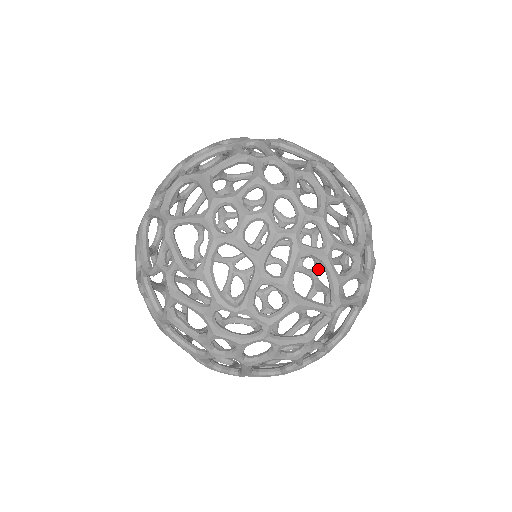
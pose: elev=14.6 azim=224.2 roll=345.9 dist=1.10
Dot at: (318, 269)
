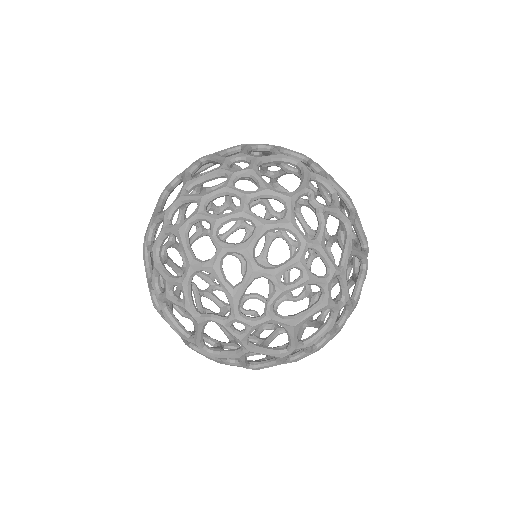
Dot at: occluded
